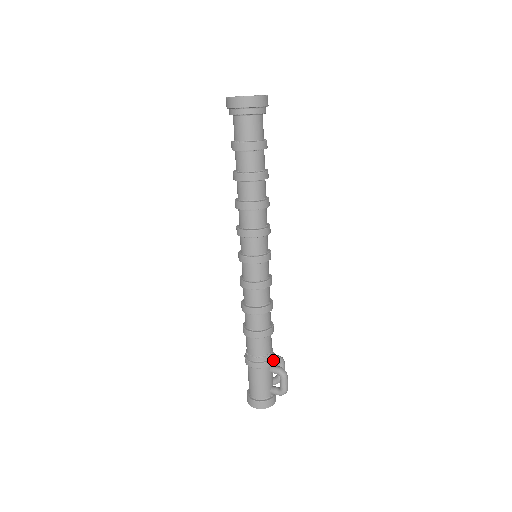
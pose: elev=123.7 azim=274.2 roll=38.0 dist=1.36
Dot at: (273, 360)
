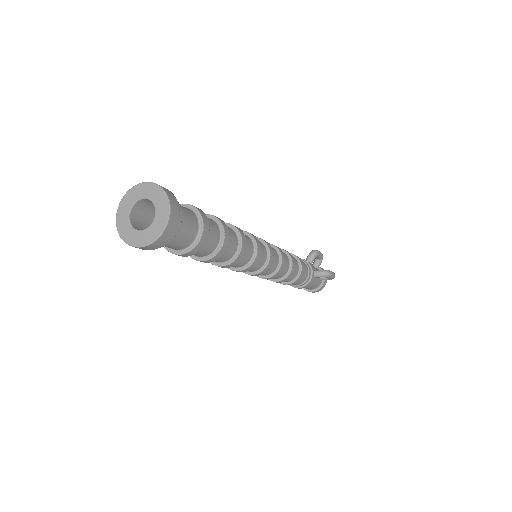
Dot at: (313, 272)
